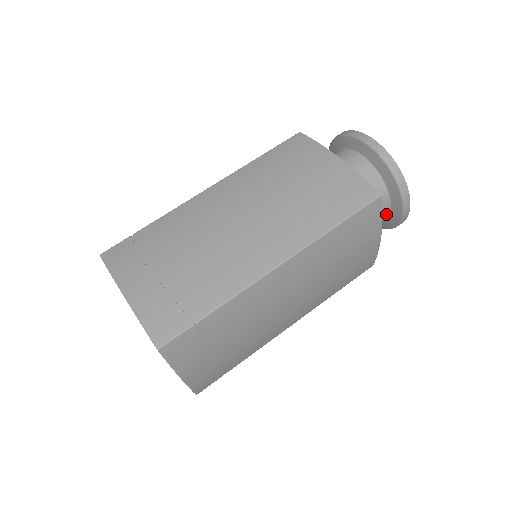
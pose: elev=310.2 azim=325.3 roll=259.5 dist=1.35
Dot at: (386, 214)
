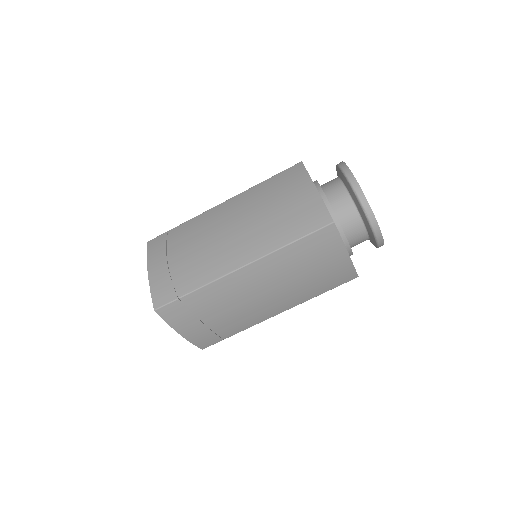
Dot at: (365, 235)
